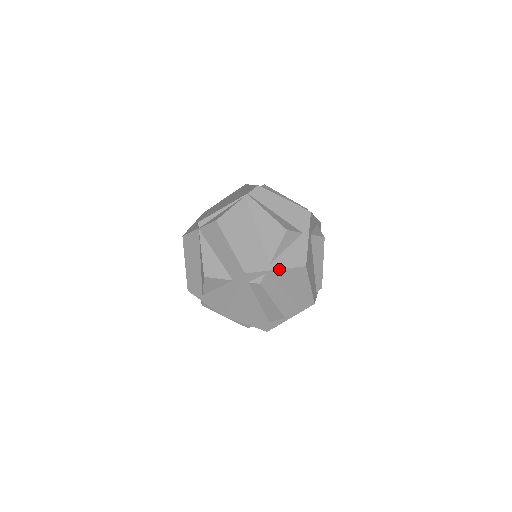
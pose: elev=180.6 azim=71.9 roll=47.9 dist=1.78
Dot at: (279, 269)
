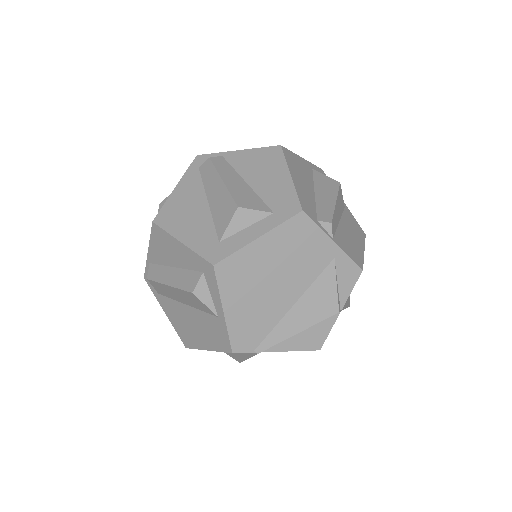
Dot at: (242, 150)
